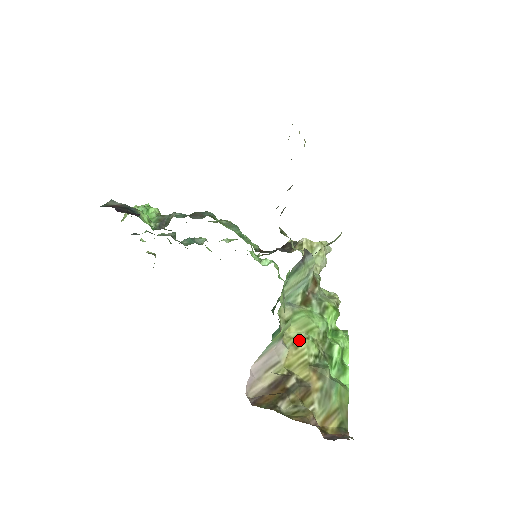
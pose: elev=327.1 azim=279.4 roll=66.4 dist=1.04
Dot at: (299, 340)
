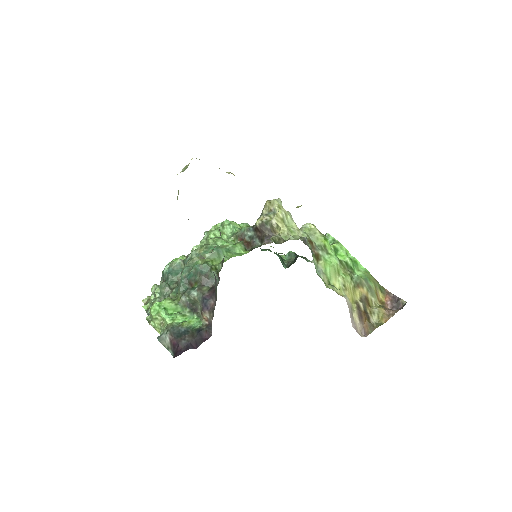
Dot at: (343, 284)
